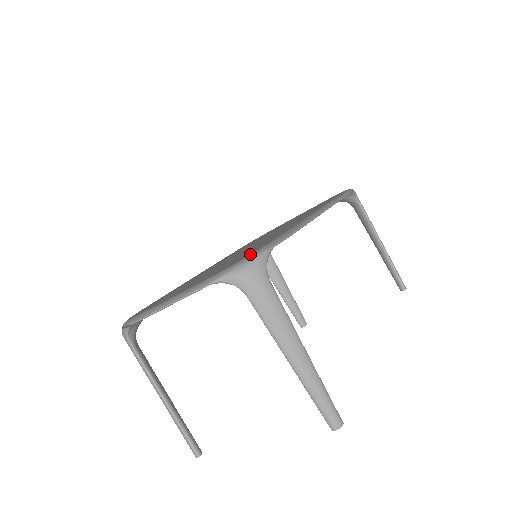
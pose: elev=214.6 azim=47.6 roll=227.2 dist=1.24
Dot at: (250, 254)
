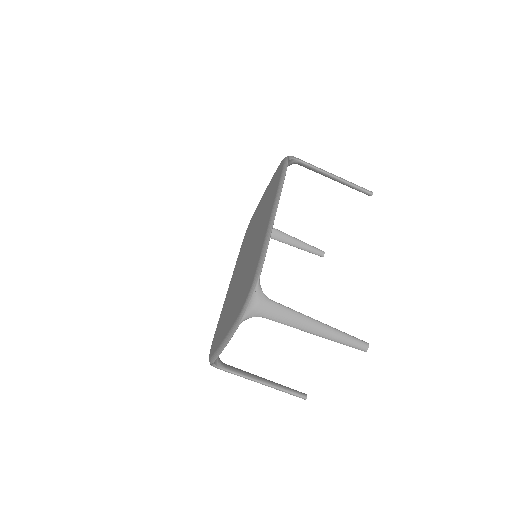
Dot at: (249, 292)
